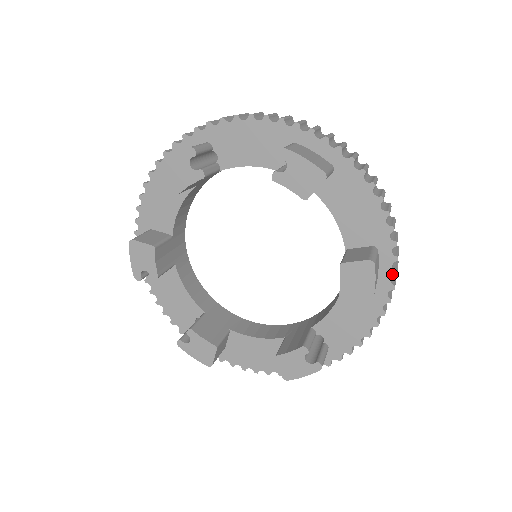
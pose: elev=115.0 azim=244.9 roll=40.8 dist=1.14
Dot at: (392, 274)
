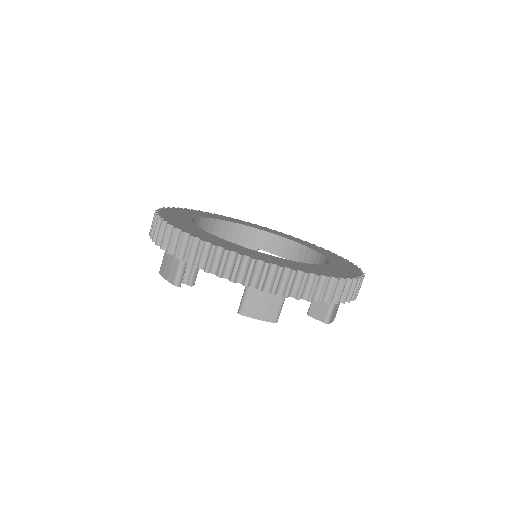
Dot at: occluded
